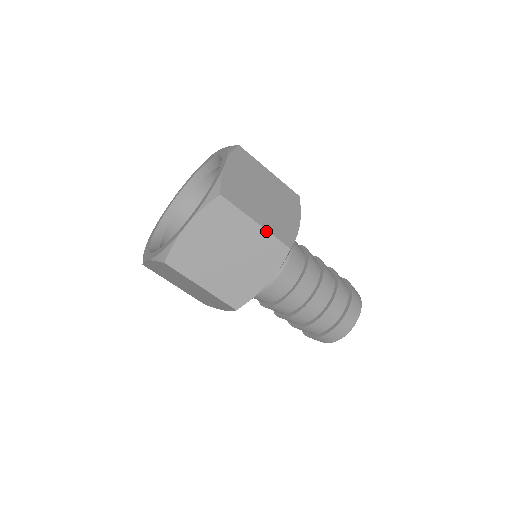
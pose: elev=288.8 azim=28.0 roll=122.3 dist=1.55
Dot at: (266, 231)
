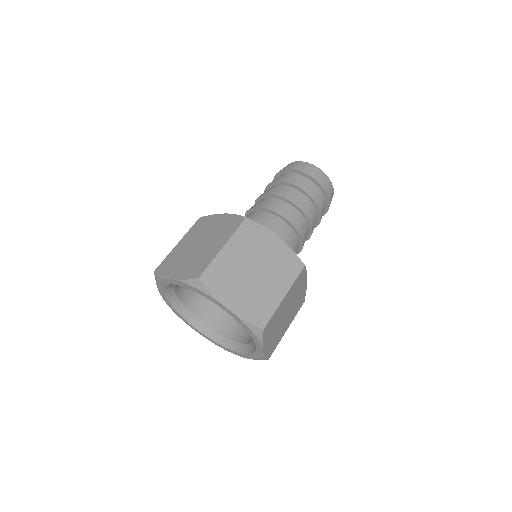
Dot at: (291, 288)
